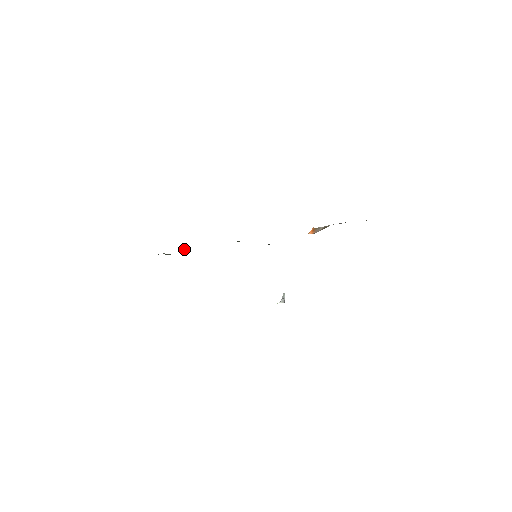
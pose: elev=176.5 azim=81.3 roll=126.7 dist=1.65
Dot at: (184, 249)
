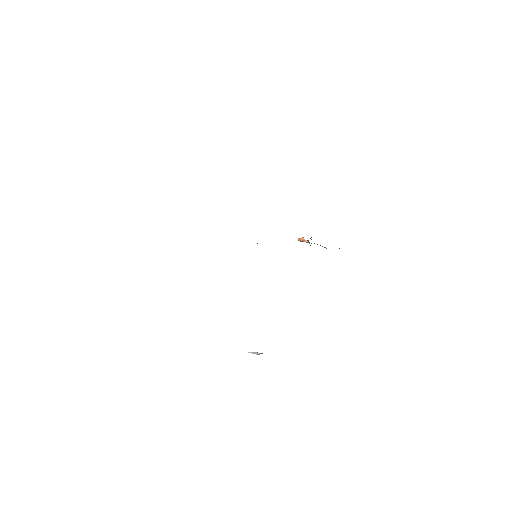
Dot at: occluded
